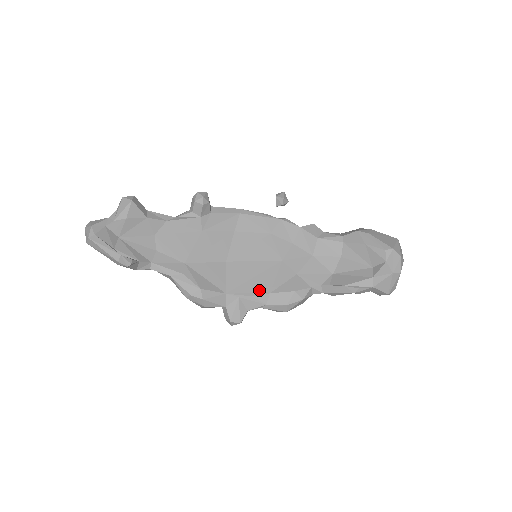
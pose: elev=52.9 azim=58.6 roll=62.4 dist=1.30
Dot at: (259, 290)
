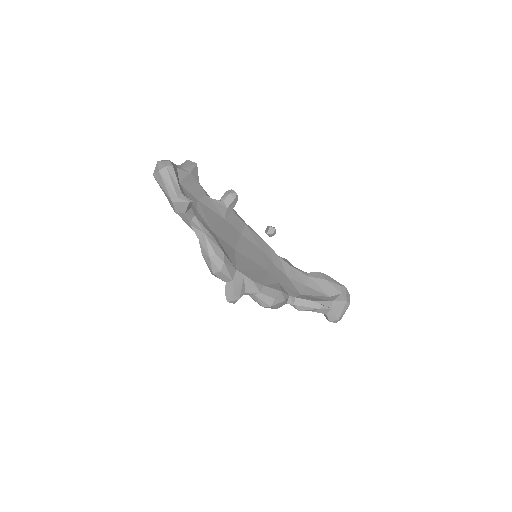
Dot at: (257, 280)
